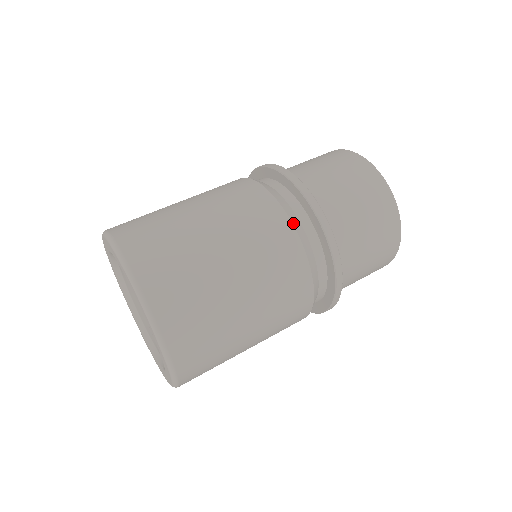
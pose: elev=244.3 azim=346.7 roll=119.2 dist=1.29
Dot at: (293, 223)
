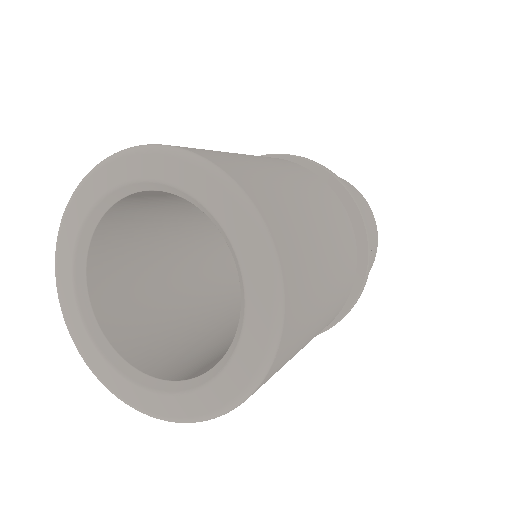
Dot at: (350, 291)
